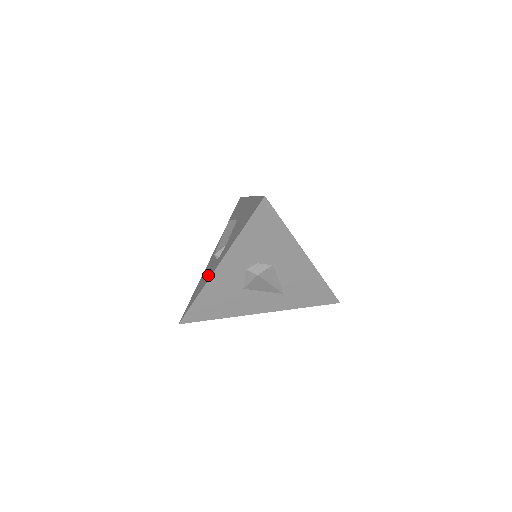
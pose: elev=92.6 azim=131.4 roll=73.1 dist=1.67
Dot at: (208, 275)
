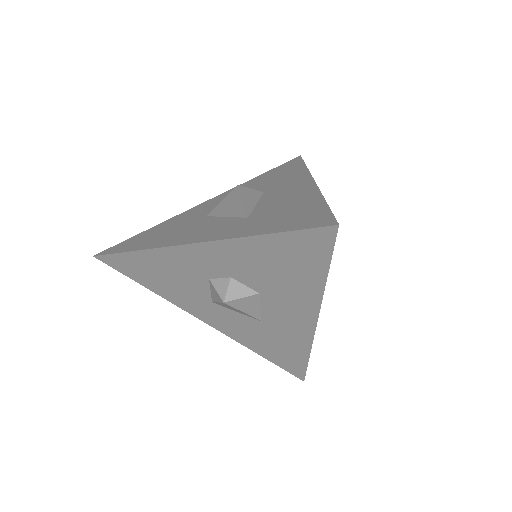
Dot at: occluded
